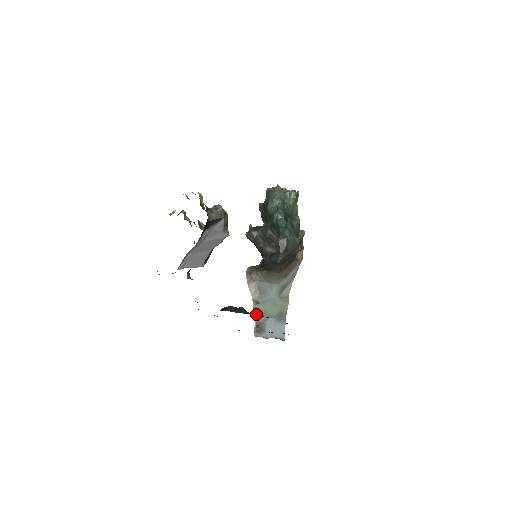
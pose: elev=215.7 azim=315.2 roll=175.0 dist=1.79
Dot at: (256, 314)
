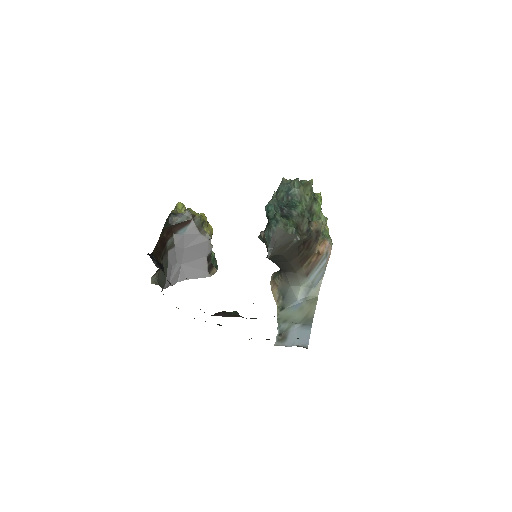
Dot at: (279, 321)
